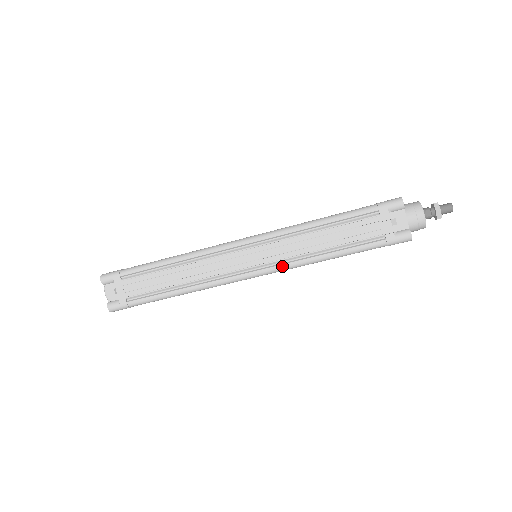
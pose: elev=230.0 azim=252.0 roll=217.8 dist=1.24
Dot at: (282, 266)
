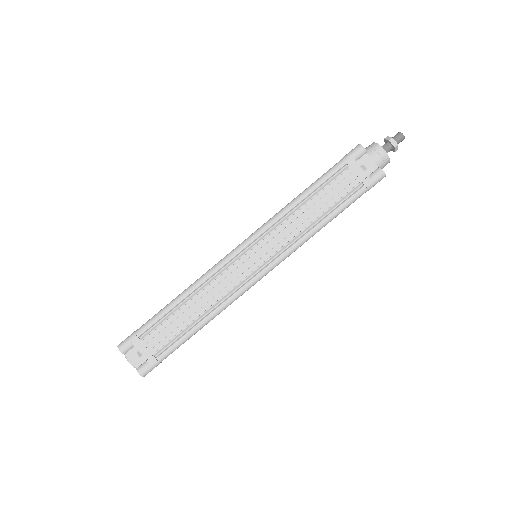
Dot at: (264, 224)
